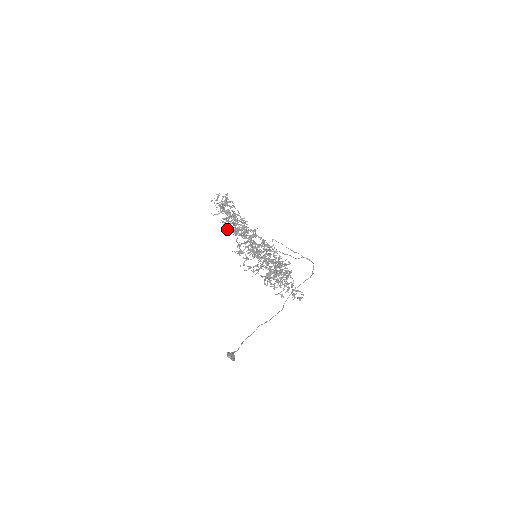
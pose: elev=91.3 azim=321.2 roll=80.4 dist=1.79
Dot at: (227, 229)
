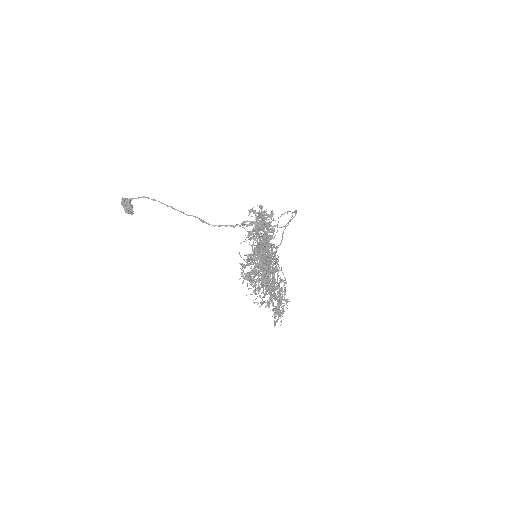
Dot at: occluded
